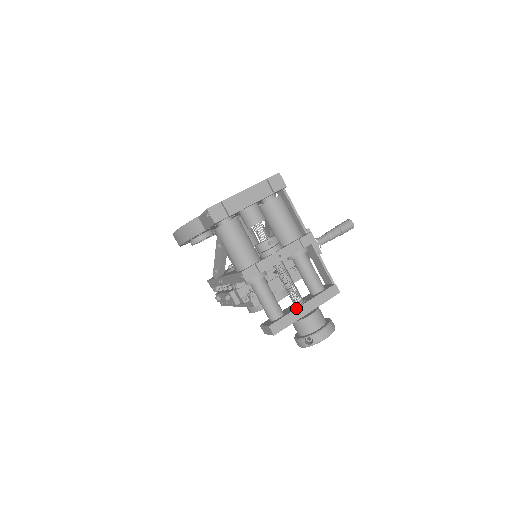
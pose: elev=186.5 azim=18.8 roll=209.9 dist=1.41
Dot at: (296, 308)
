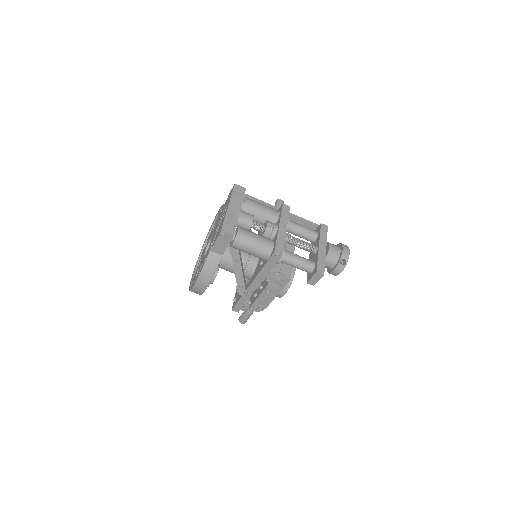
Dot at: (318, 251)
